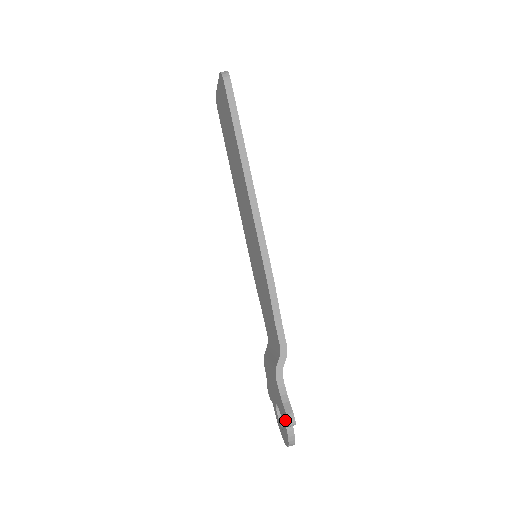
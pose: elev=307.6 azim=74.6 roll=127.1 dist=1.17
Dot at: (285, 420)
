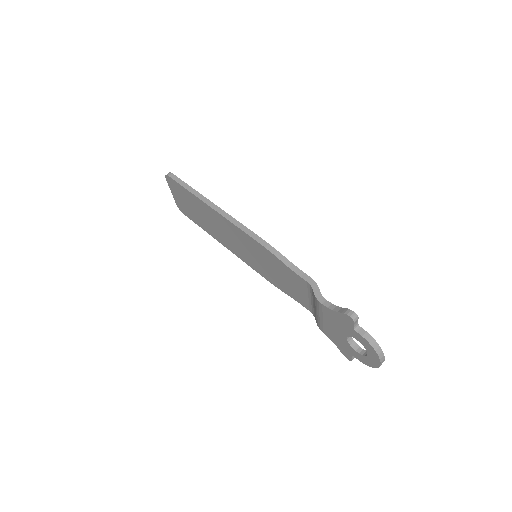
Dot at: (351, 325)
